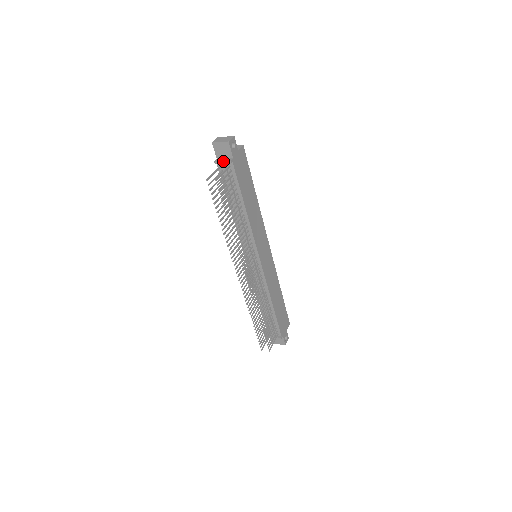
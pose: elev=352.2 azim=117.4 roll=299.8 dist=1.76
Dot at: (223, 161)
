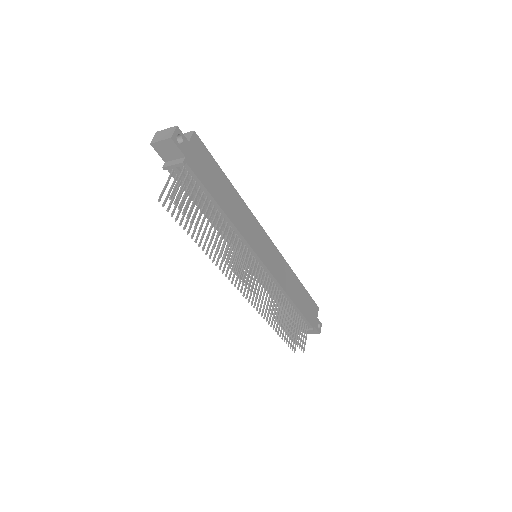
Dot at: (173, 165)
